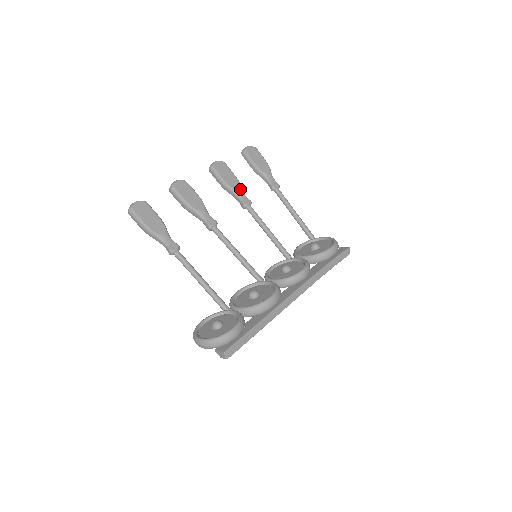
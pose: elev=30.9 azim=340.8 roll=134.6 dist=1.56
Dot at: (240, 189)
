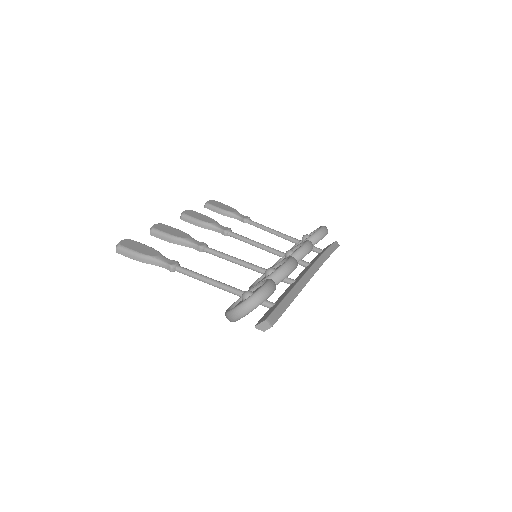
Dot at: (216, 222)
